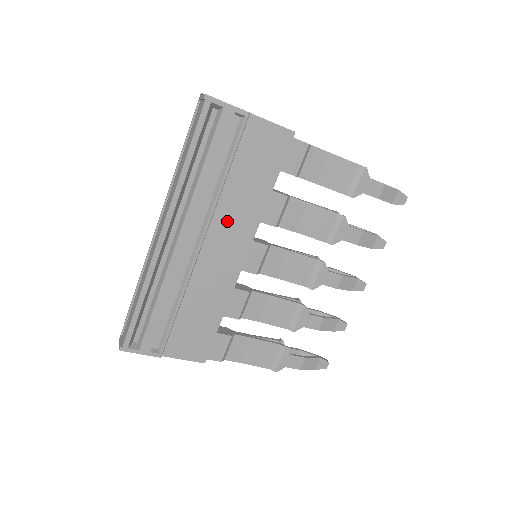
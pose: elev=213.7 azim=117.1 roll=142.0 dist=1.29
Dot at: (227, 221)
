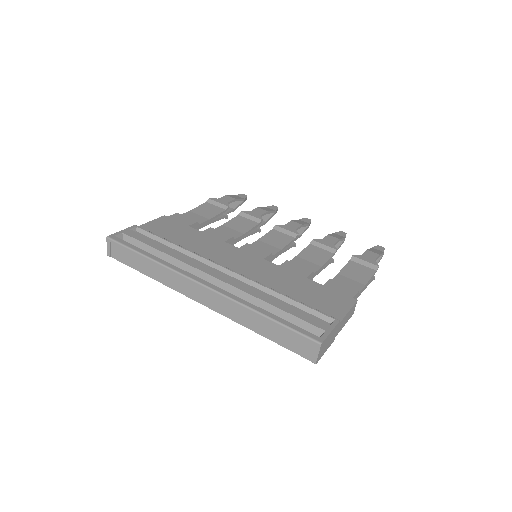
Dot at: occluded
